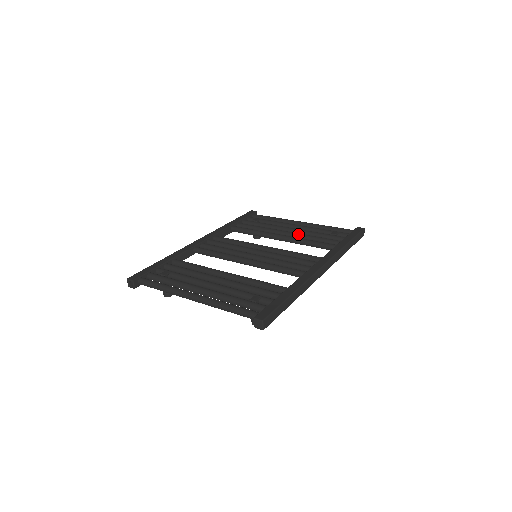
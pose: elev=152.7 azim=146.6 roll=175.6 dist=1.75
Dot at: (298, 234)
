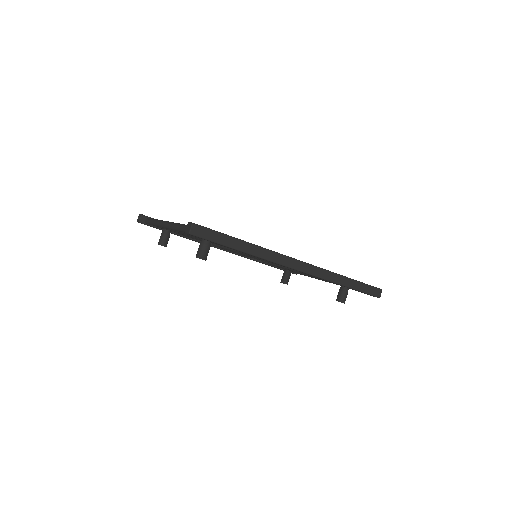
Dot at: occluded
